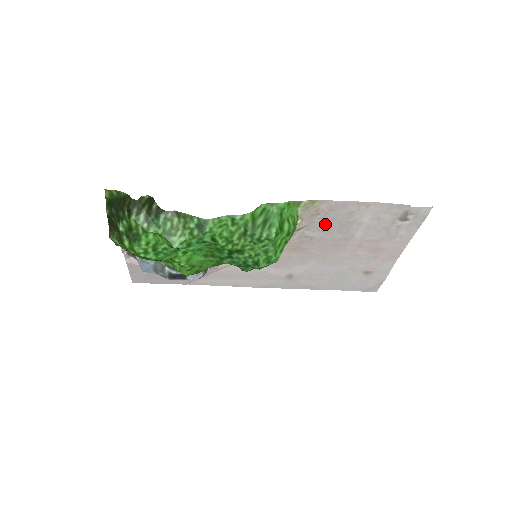
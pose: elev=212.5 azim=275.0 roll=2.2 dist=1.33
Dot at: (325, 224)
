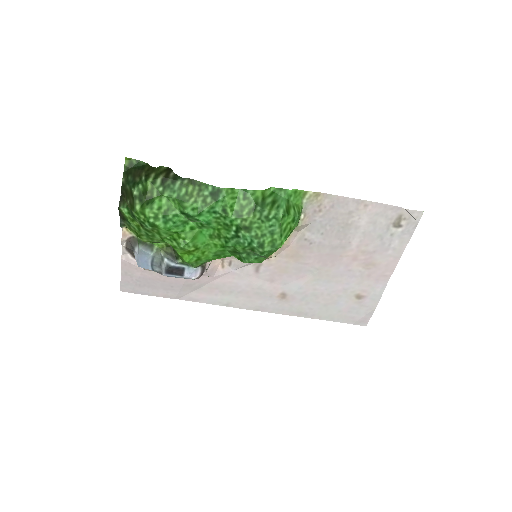
Dot at: (325, 225)
